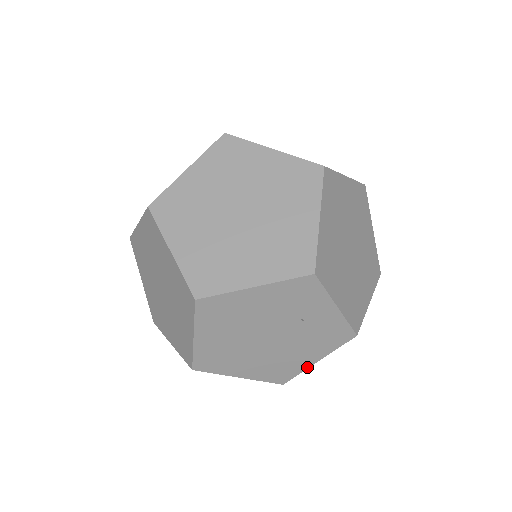
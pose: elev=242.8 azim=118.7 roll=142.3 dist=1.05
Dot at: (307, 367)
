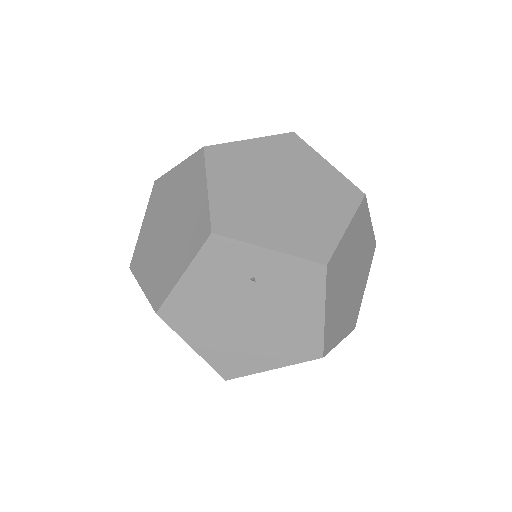
Dot at: (322, 326)
